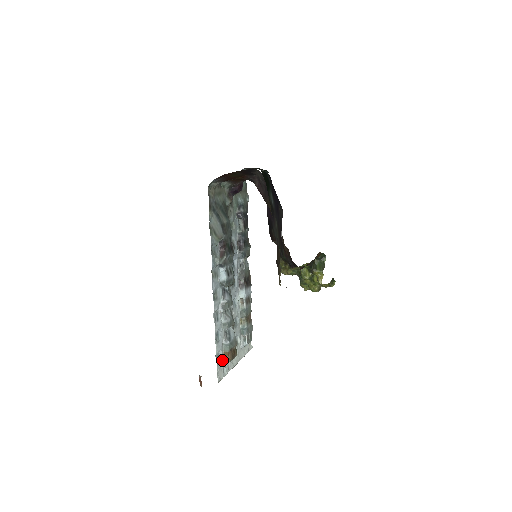
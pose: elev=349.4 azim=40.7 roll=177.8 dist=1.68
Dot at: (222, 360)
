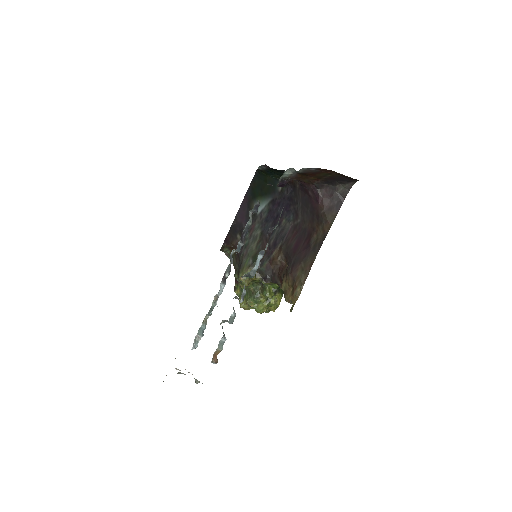
Dot at: (212, 359)
